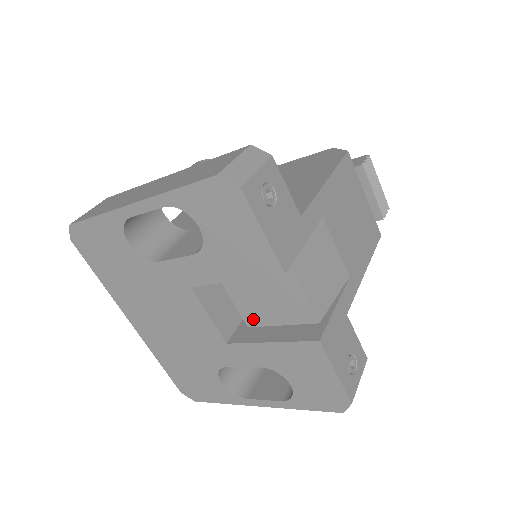
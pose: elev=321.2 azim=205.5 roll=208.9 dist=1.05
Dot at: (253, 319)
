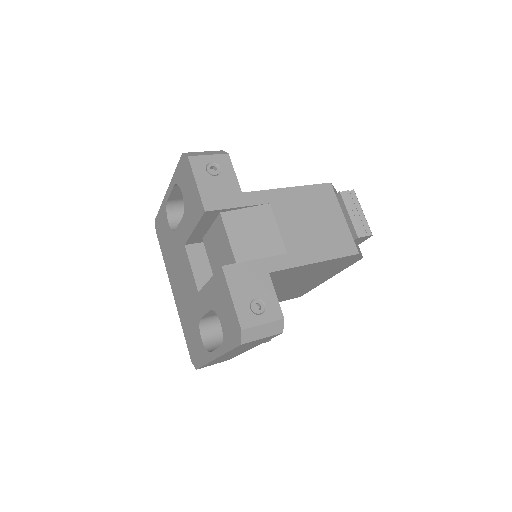
Dot at: occluded
